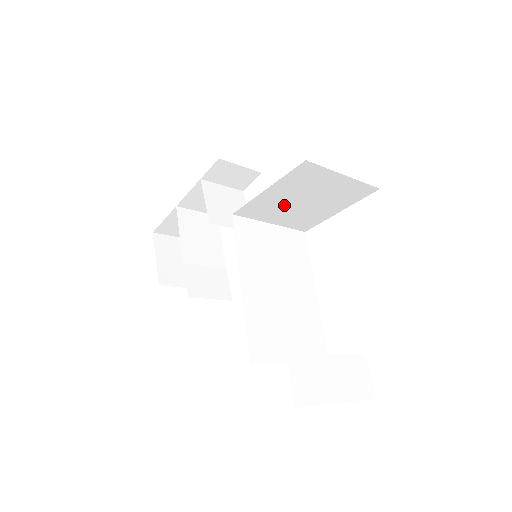
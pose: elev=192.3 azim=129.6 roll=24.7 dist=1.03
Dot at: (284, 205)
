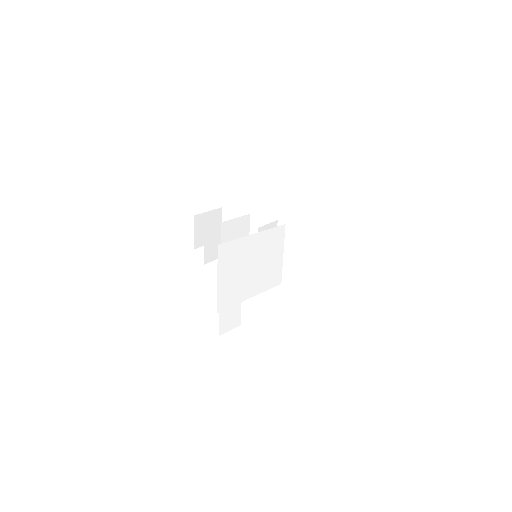
Dot at: (303, 252)
